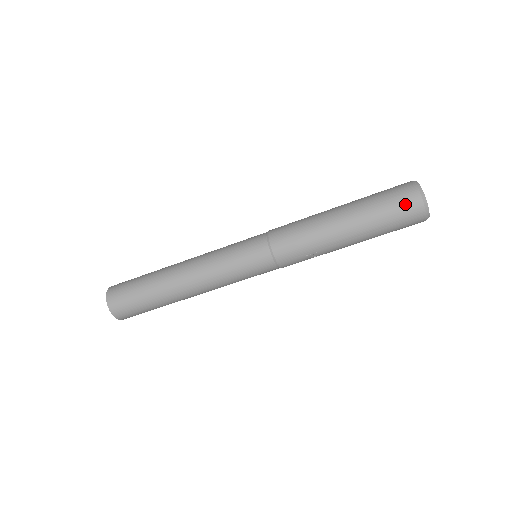
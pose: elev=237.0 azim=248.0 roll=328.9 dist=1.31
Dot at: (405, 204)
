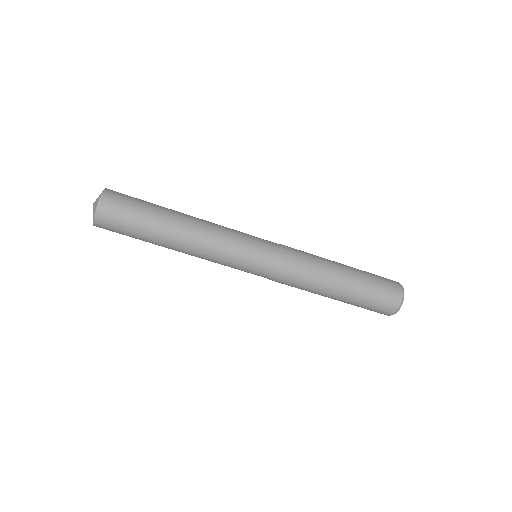
Dot at: (381, 311)
